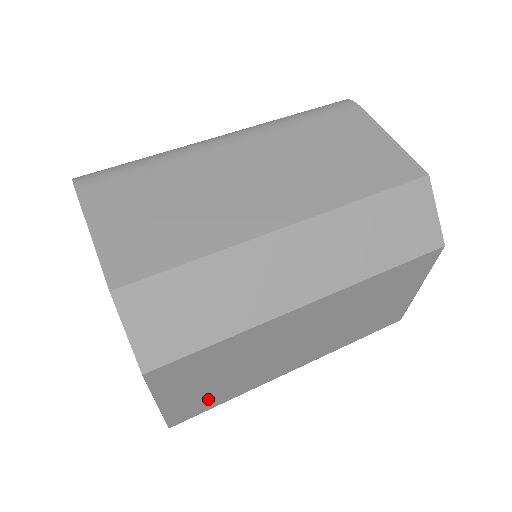
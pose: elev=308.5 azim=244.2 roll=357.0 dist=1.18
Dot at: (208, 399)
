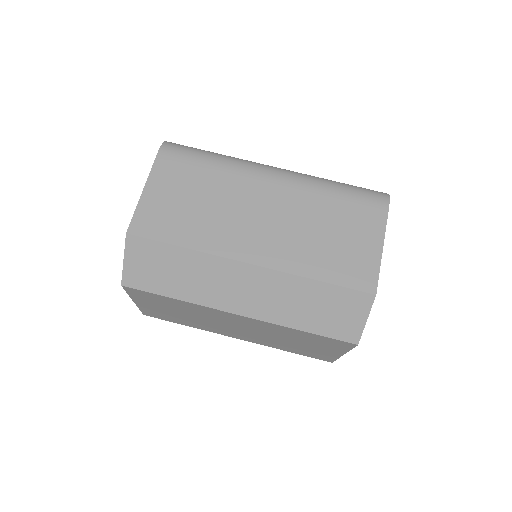
Dot at: (170, 317)
